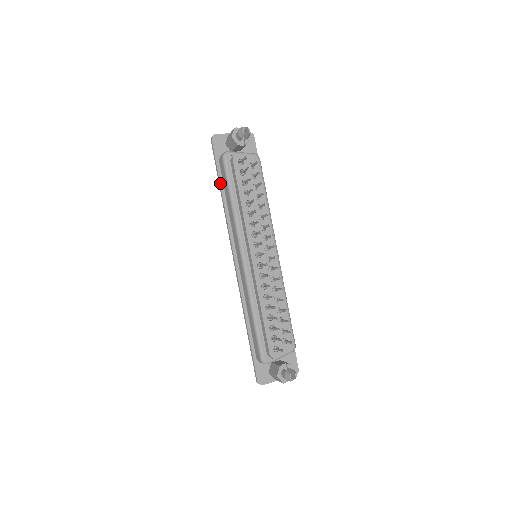
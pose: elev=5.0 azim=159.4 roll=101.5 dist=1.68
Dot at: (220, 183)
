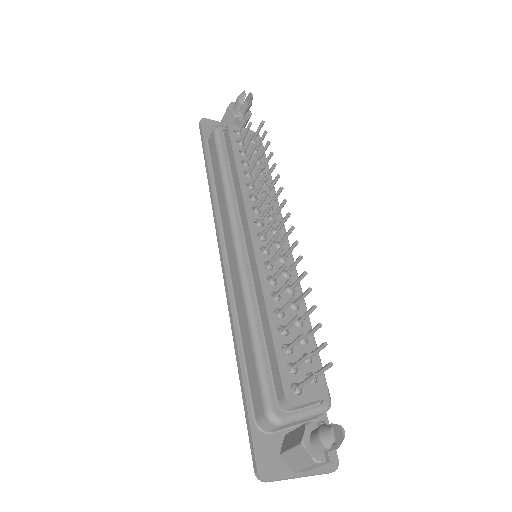
Dot at: (207, 163)
